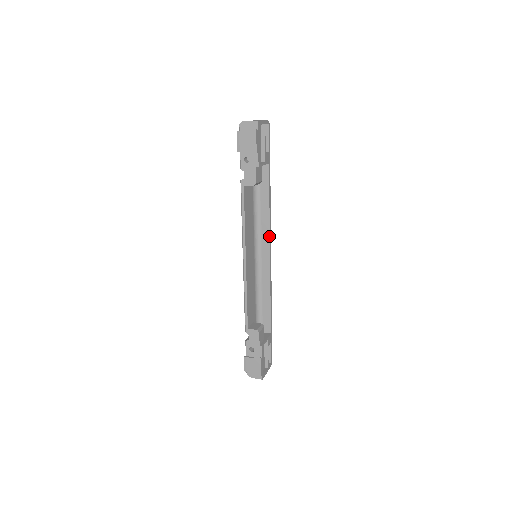
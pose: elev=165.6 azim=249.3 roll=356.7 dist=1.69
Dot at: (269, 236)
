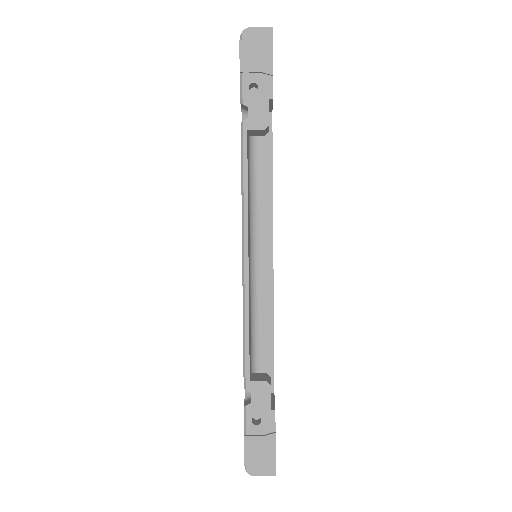
Dot at: (272, 226)
